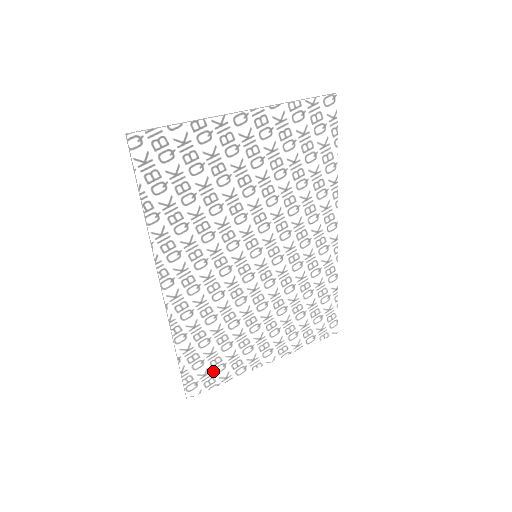
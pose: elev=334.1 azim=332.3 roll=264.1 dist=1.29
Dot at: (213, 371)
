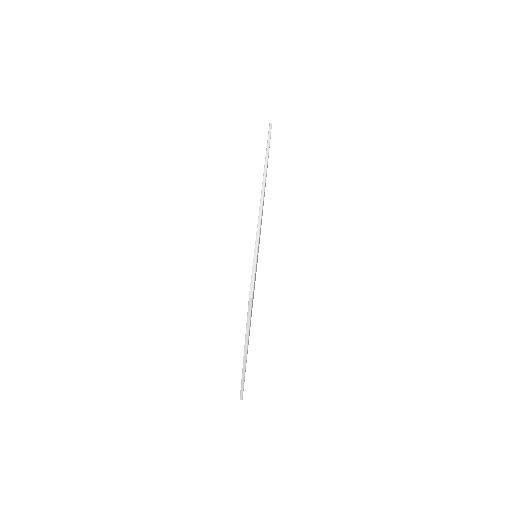
Dot at: occluded
